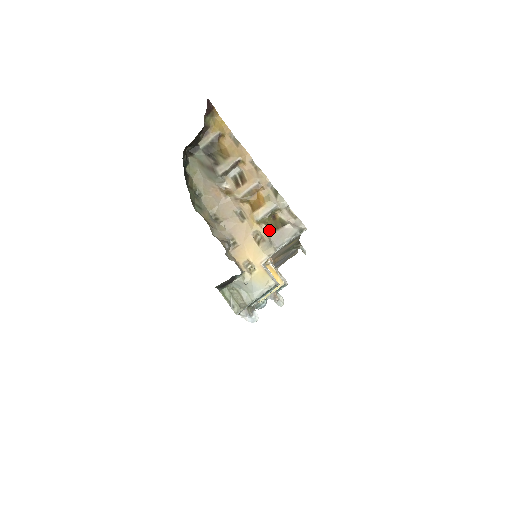
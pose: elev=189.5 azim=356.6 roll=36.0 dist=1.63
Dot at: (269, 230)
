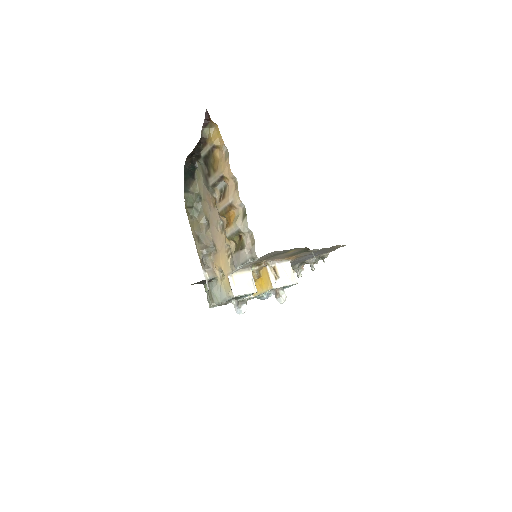
Dot at: (235, 248)
